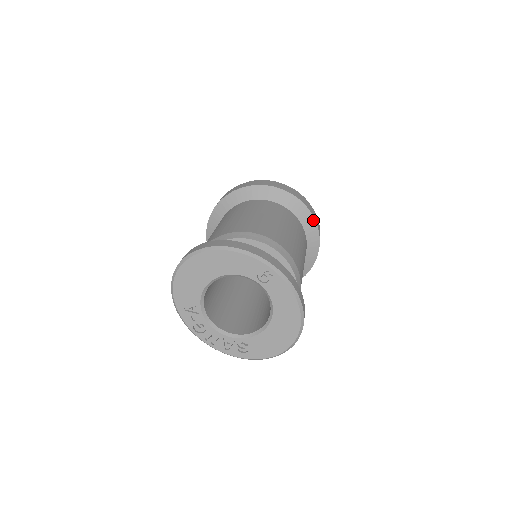
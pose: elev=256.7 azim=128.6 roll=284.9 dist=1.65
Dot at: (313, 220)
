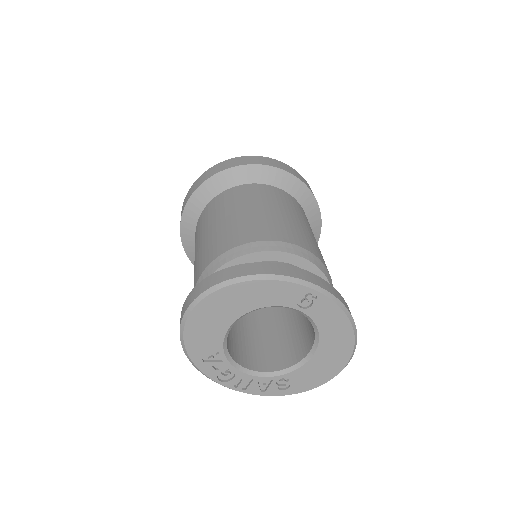
Dot at: (311, 196)
